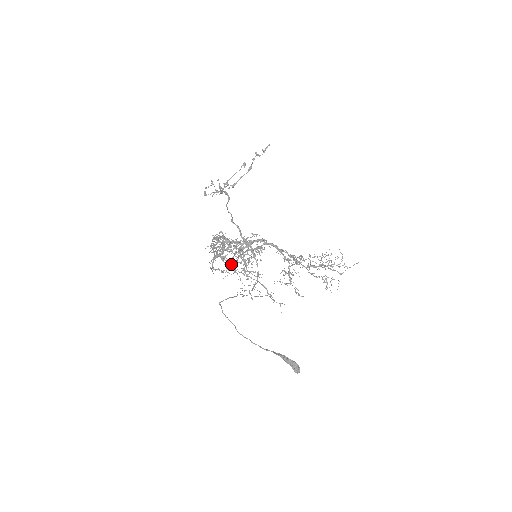
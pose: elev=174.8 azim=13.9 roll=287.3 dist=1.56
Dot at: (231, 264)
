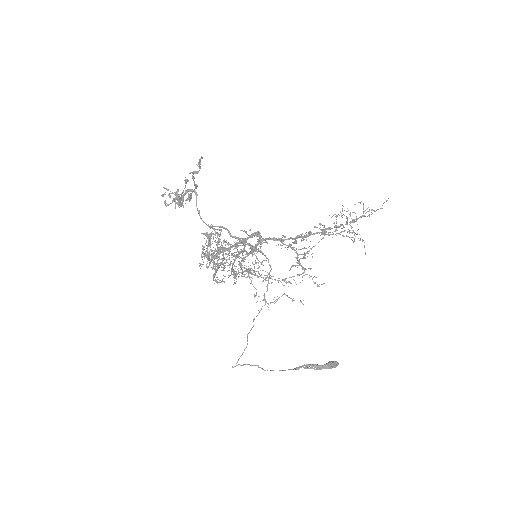
Dot at: occluded
